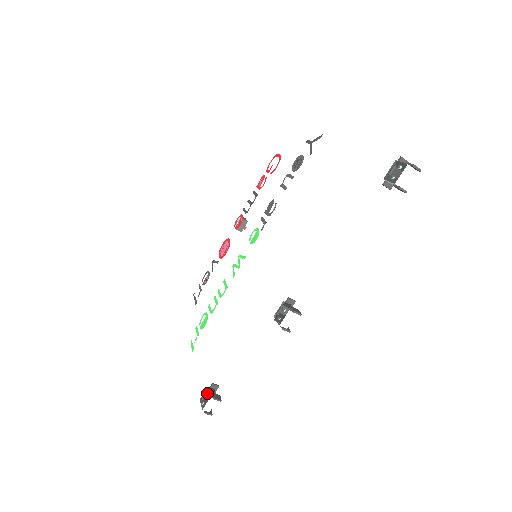
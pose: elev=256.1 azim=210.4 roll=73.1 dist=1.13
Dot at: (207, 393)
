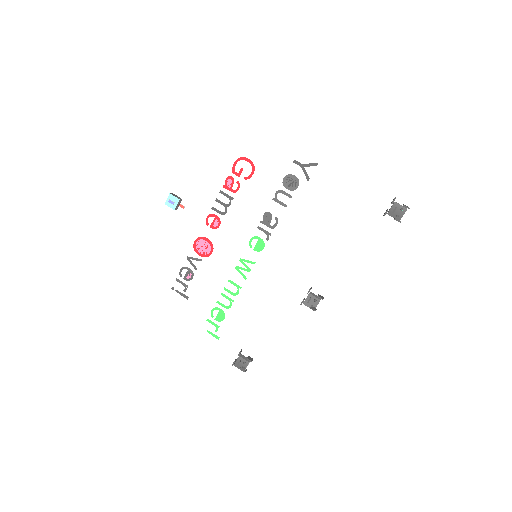
Dot at: (242, 360)
